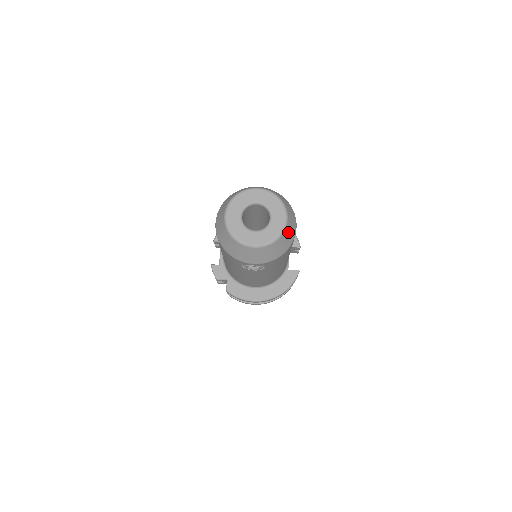
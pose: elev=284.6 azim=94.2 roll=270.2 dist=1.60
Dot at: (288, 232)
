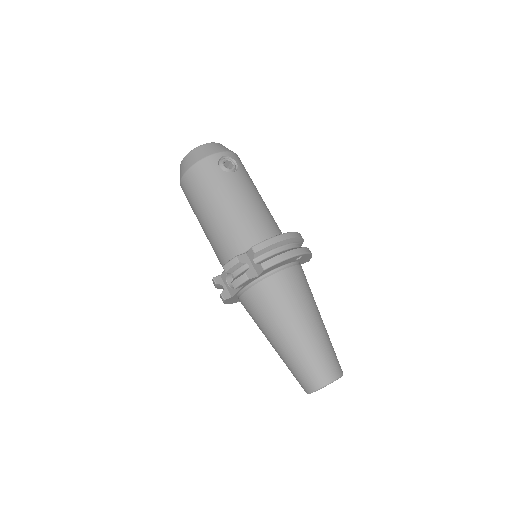
Dot at: occluded
